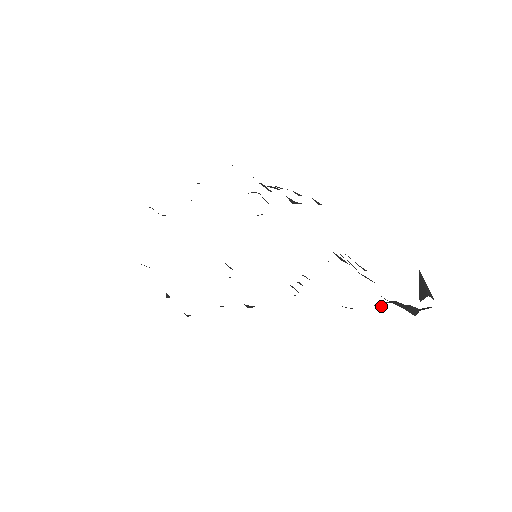
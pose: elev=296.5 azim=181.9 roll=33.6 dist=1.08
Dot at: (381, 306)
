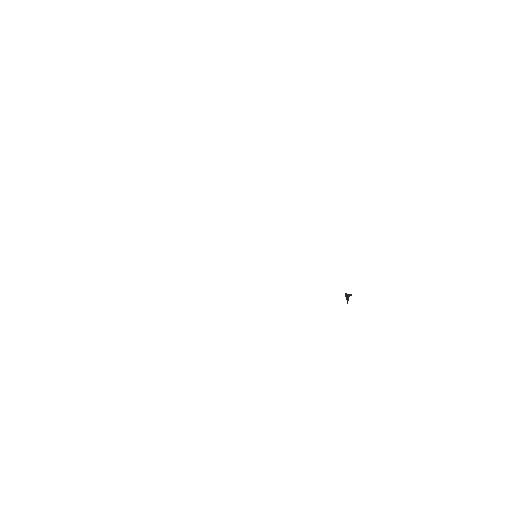
Dot at: occluded
